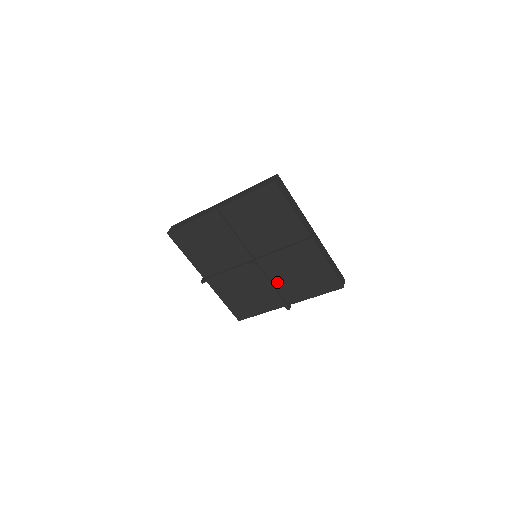
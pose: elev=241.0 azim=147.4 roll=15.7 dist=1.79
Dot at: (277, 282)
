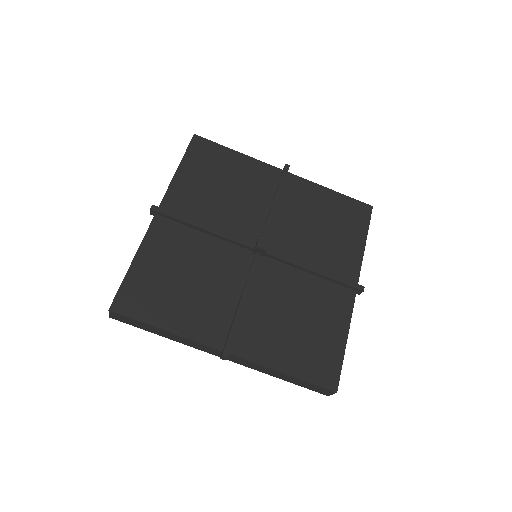
Dot at: (311, 262)
